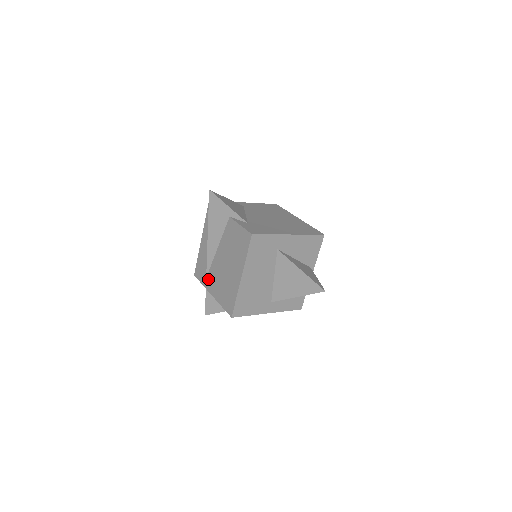
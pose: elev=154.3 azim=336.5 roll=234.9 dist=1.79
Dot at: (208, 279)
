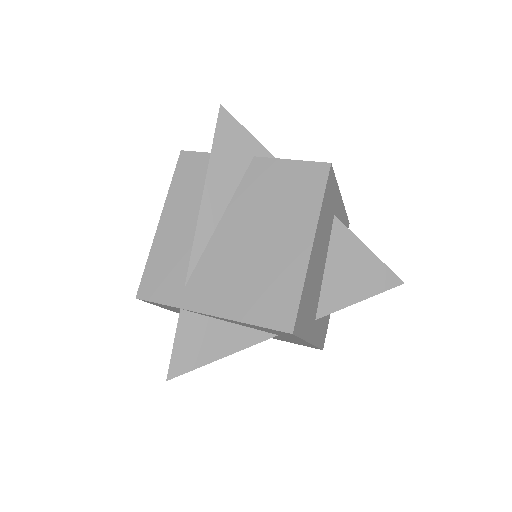
Dot at: (193, 287)
